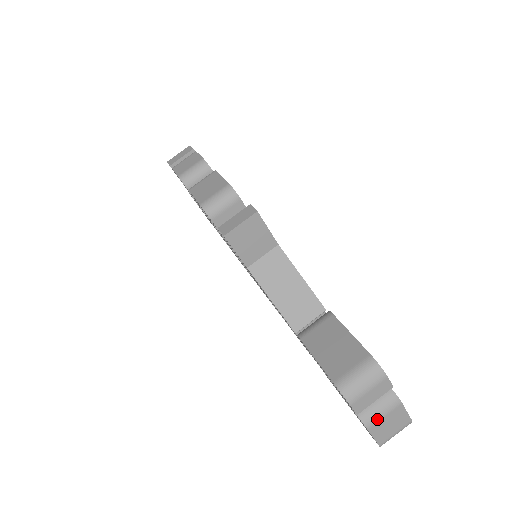
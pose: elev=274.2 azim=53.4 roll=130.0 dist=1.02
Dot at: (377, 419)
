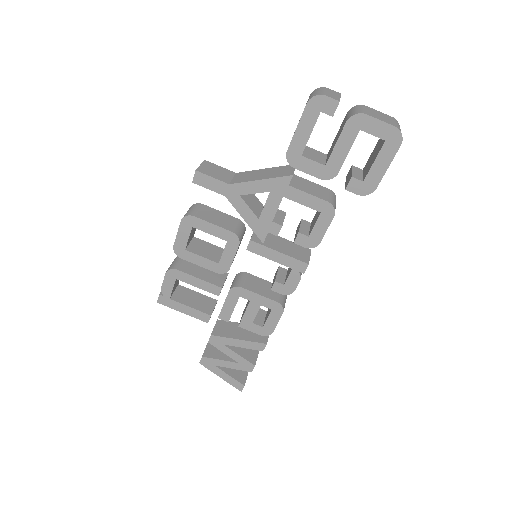
Dot at: (363, 111)
